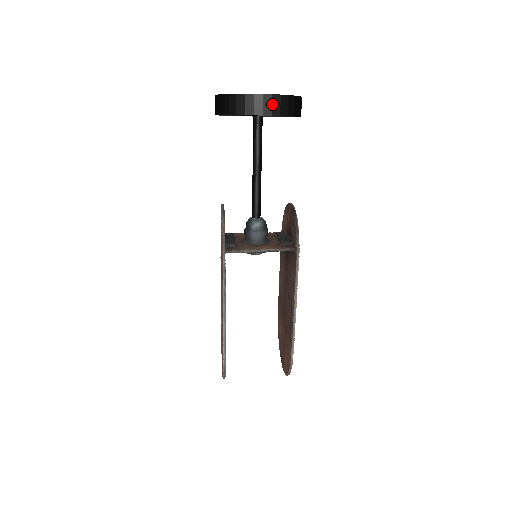
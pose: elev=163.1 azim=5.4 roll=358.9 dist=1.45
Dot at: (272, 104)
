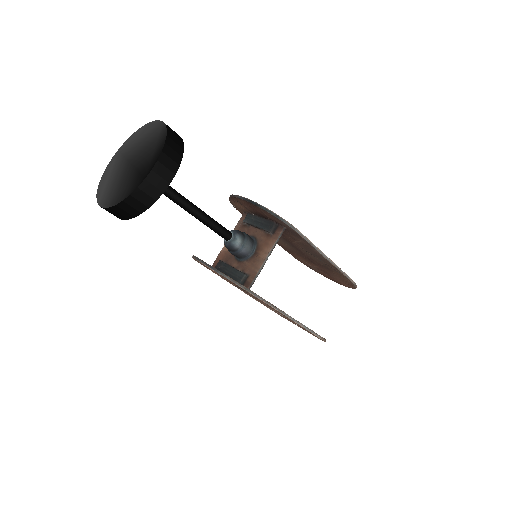
Dot at: (165, 167)
